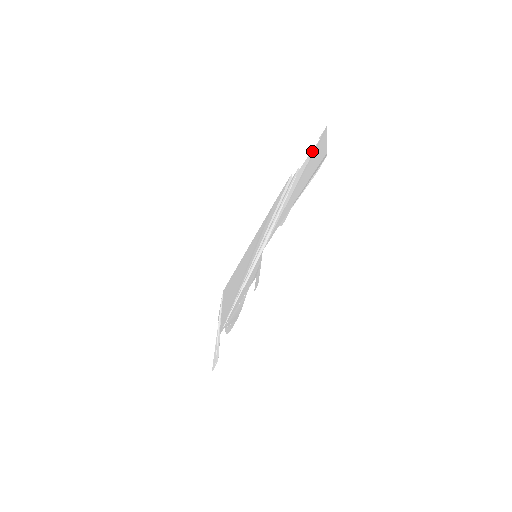
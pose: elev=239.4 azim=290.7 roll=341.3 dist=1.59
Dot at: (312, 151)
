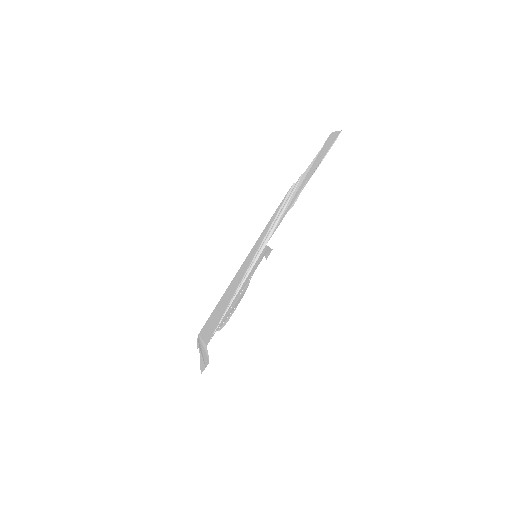
Dot at: (317, 154)
